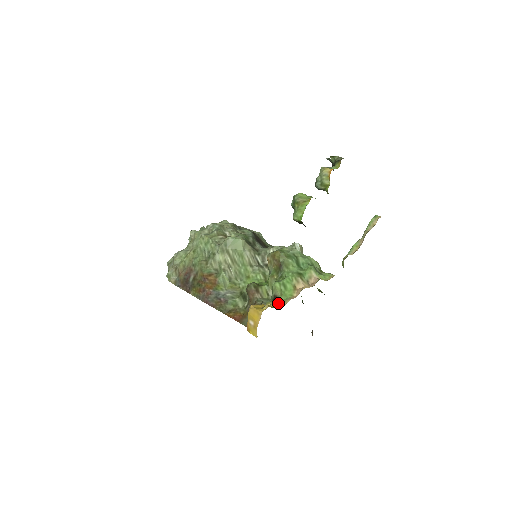
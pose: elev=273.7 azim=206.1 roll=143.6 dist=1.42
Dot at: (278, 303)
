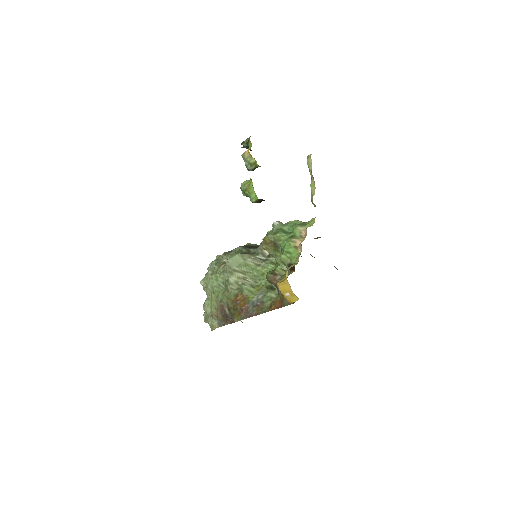
Dot at: (293, 265)
